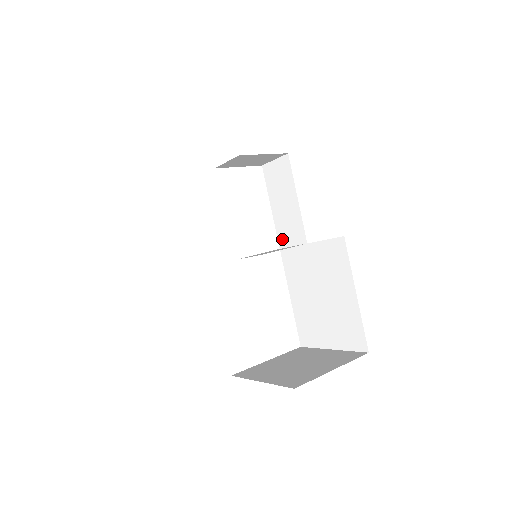
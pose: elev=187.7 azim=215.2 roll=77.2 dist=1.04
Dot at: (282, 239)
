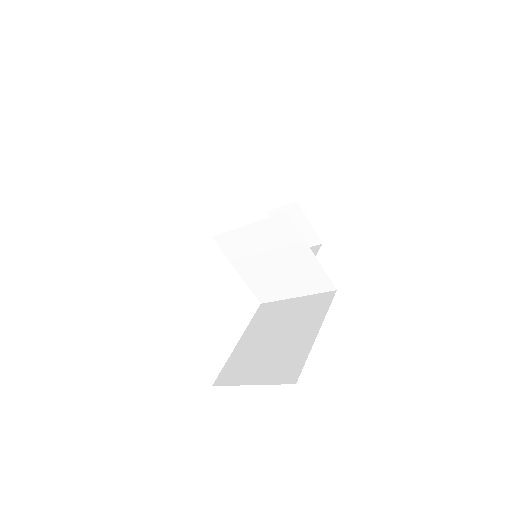
Dot at: occluded
